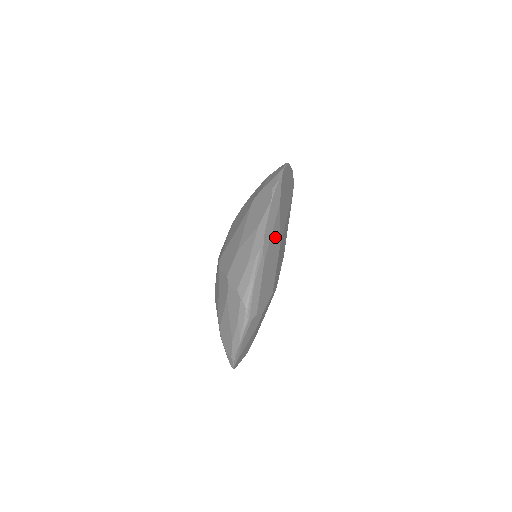
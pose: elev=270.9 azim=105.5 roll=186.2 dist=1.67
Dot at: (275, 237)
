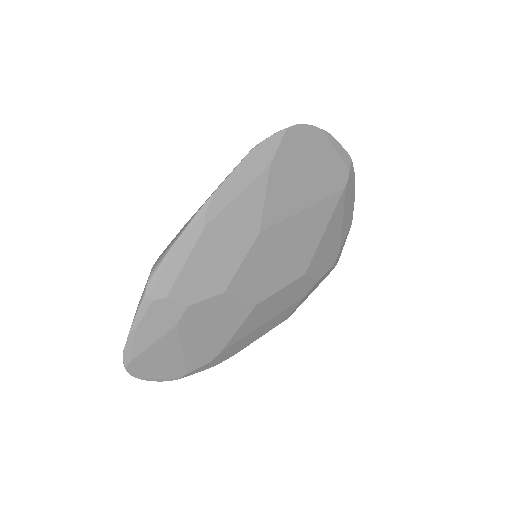
Dot at: (247, 208)
